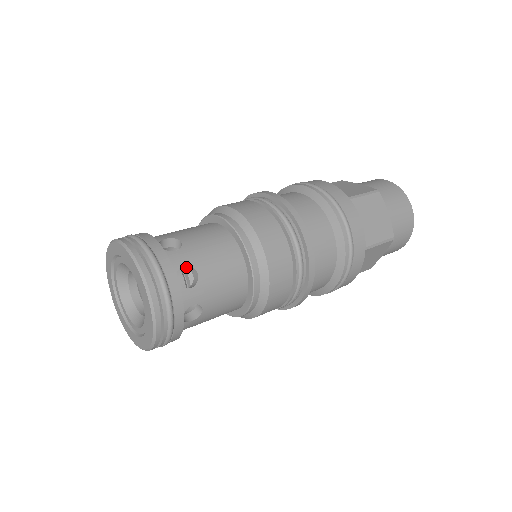
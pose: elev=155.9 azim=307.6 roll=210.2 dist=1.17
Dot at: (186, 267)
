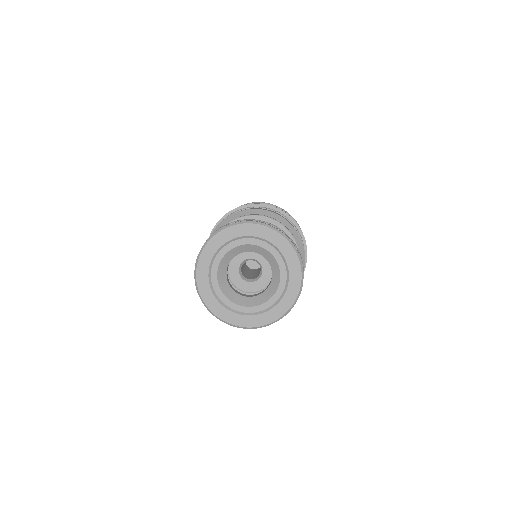
Dot at: occluded
